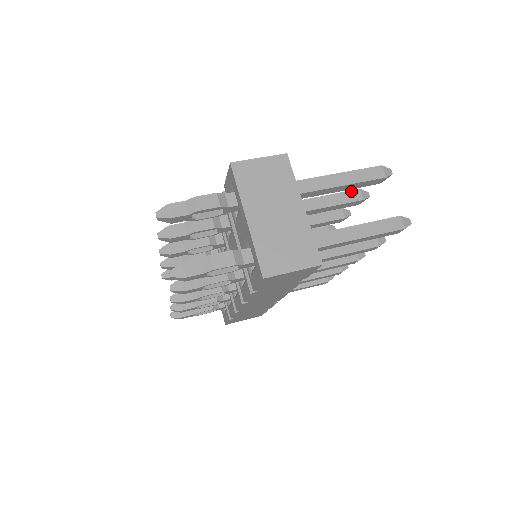
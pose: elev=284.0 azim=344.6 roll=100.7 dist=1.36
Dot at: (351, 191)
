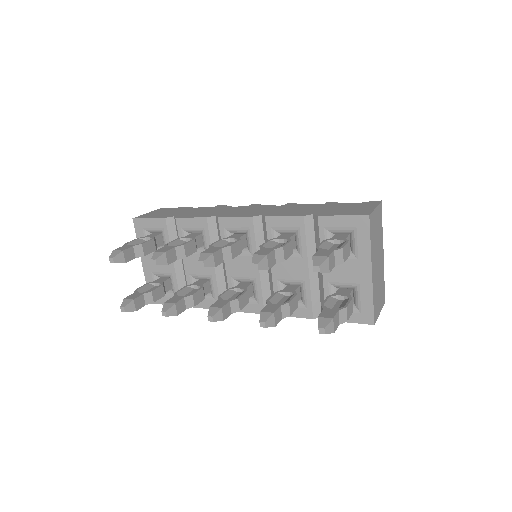
Dot at: occluded
